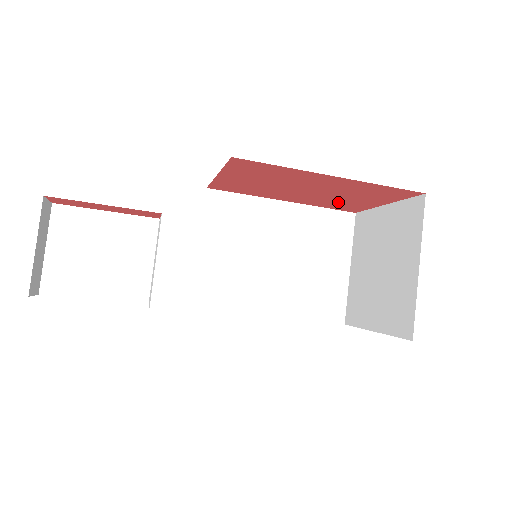
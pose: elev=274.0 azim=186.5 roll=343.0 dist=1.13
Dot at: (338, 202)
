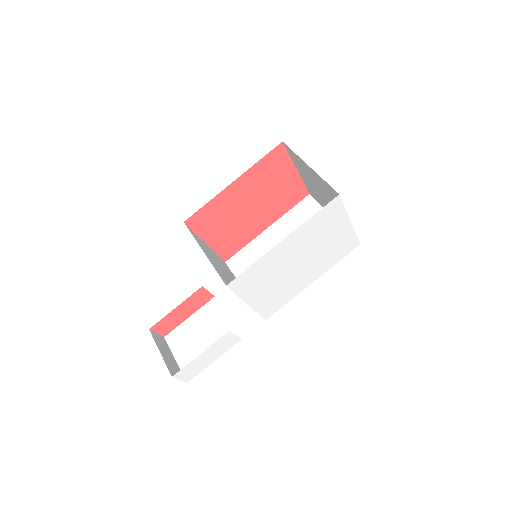
Dot at: (282, 197)
